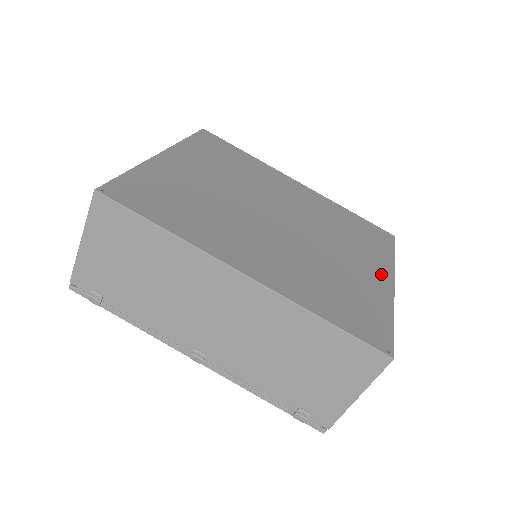
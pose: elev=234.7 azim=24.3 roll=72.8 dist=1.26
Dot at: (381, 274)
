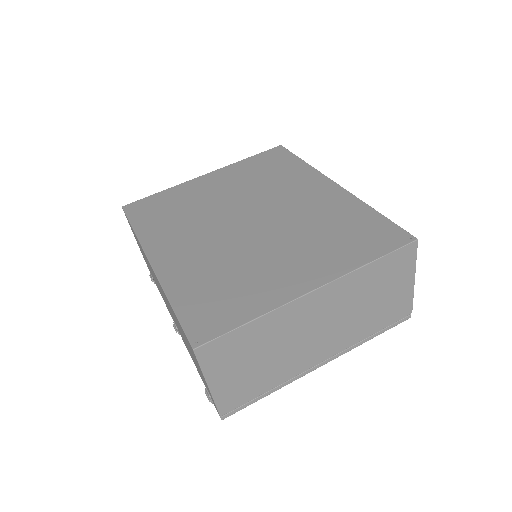
Dot at: (308, 278)
